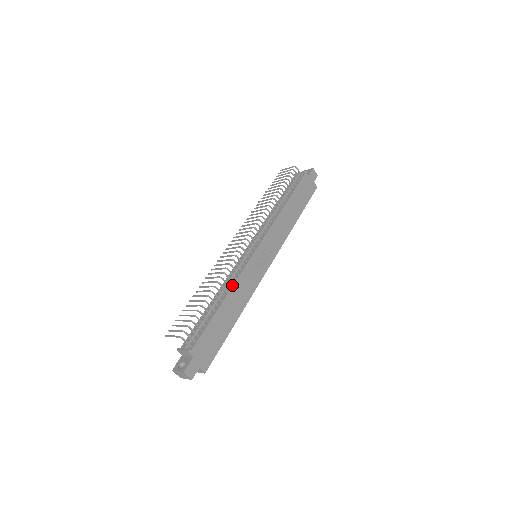
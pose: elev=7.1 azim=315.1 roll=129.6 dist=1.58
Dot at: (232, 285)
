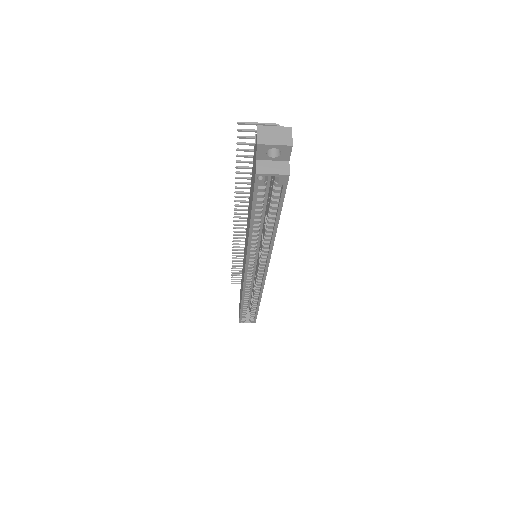
Dot at: occluded
